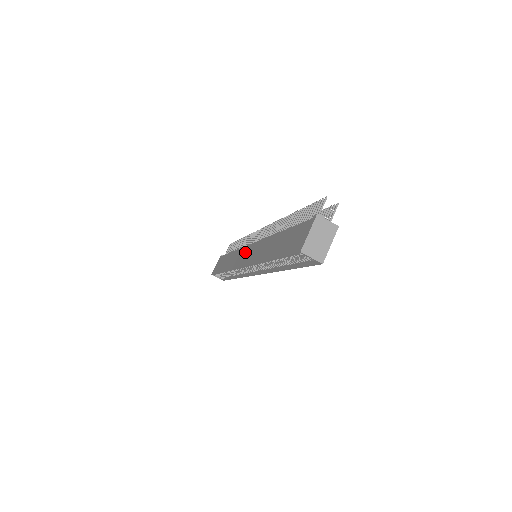
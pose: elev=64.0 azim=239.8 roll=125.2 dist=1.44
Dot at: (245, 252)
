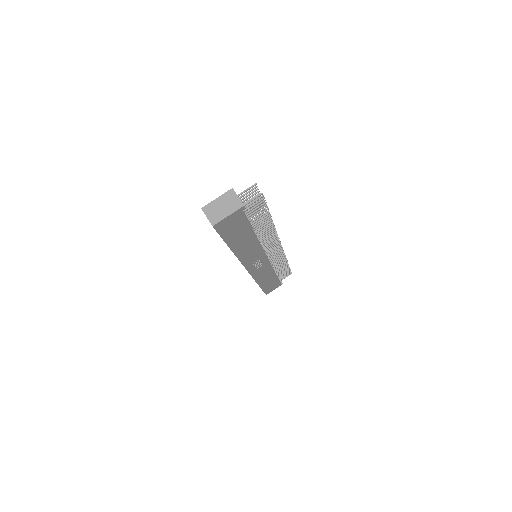
Dot at: occluded
